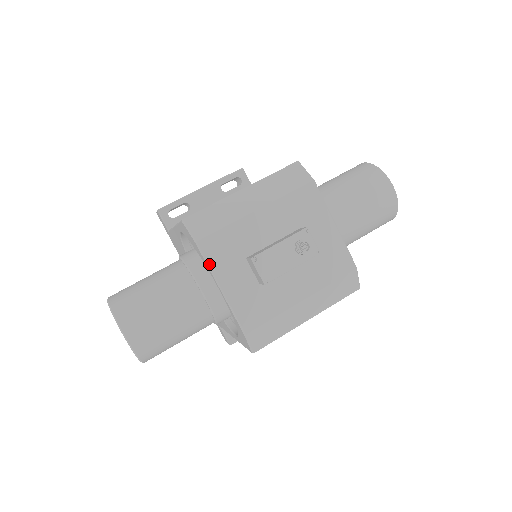
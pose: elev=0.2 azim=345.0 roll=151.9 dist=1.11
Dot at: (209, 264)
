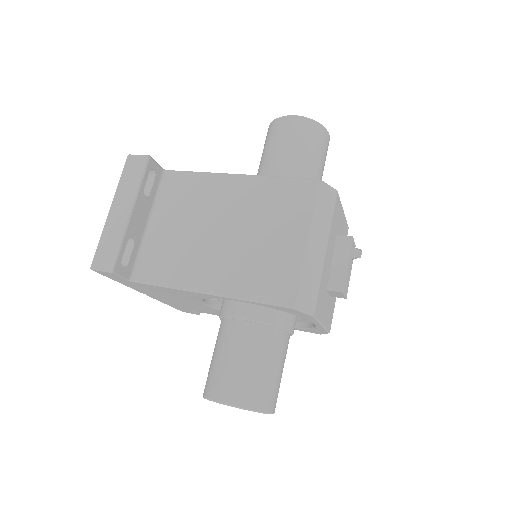
Dot at: (318, 319)
